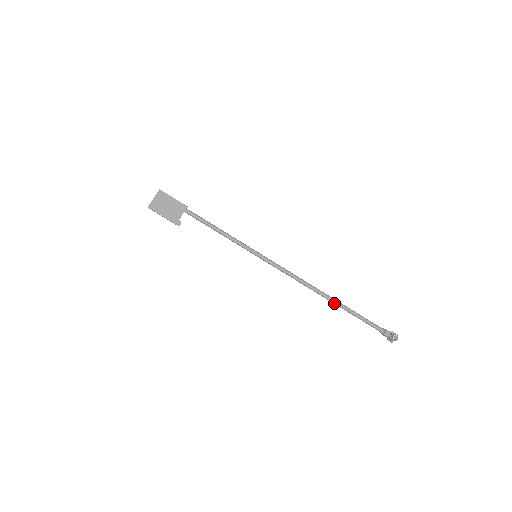
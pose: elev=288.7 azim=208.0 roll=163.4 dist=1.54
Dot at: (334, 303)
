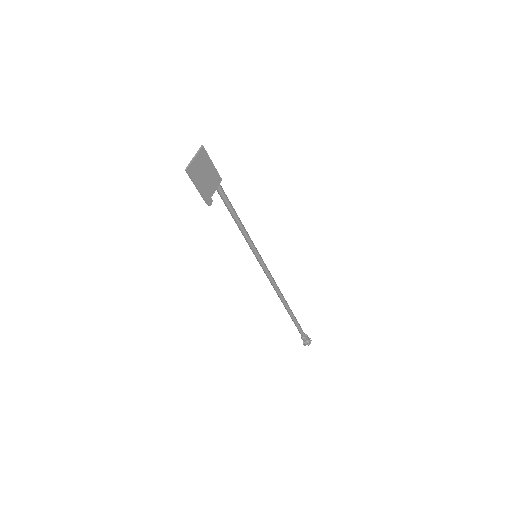
Dot at: (288, 310)
